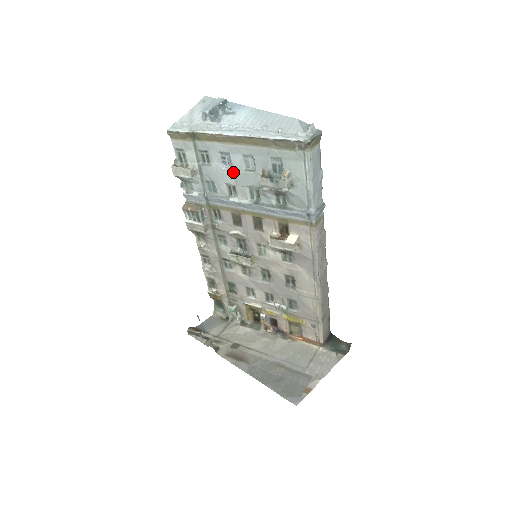
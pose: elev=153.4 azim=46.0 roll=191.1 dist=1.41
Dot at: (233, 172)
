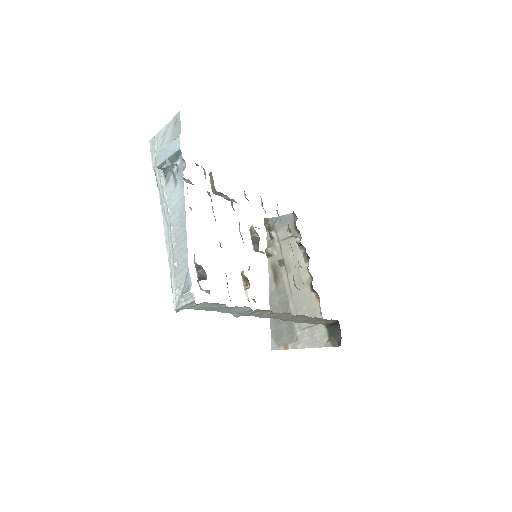
Dot at: occluded
